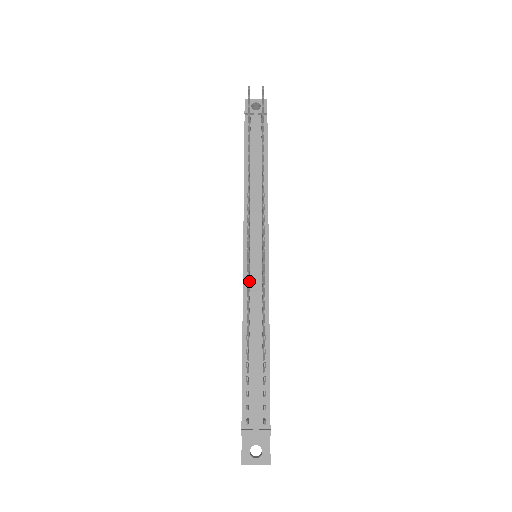
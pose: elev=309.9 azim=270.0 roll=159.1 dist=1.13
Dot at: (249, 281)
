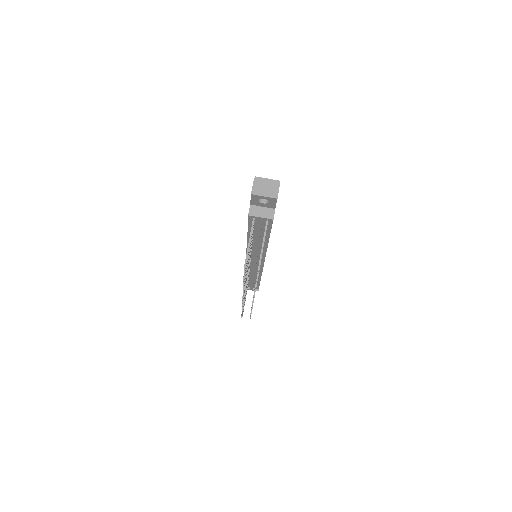
Dot at: (250, 265)
